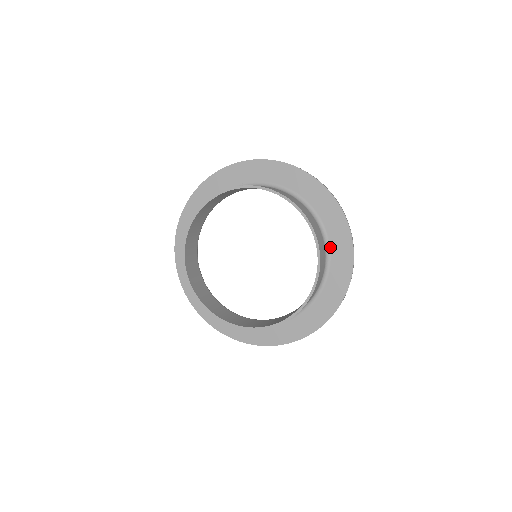
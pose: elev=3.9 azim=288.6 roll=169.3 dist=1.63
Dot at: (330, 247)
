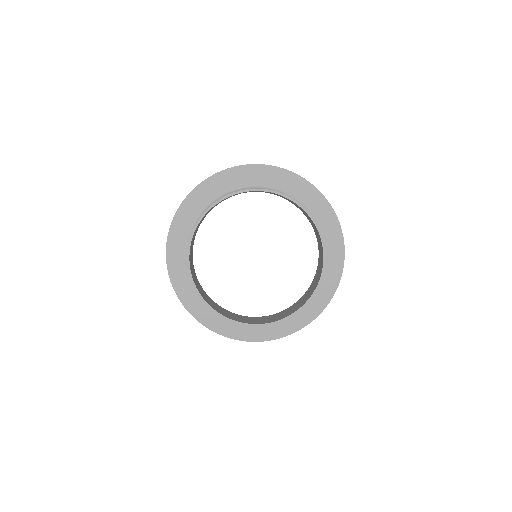
Dot at: occluded
